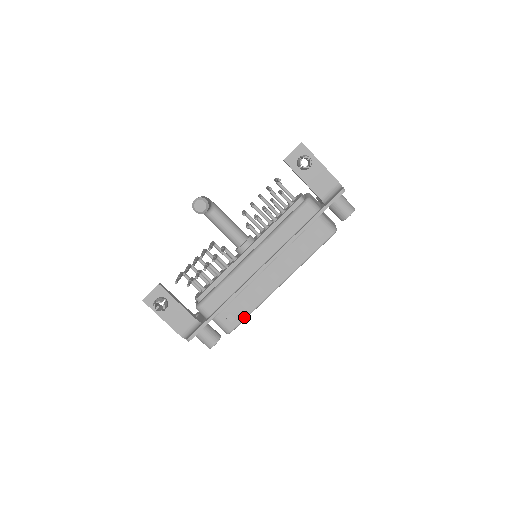
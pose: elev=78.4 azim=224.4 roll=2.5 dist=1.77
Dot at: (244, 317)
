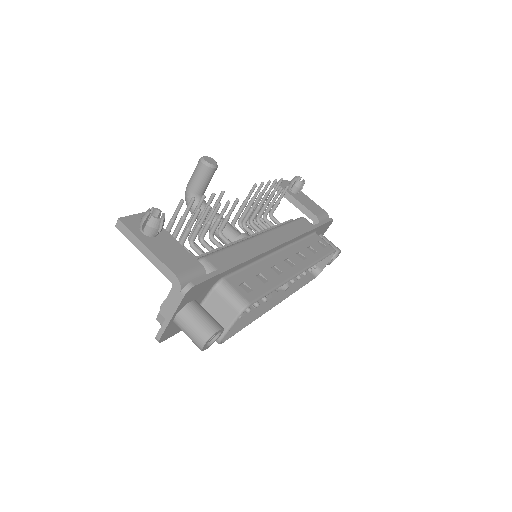
Dot at: (264, 292)
